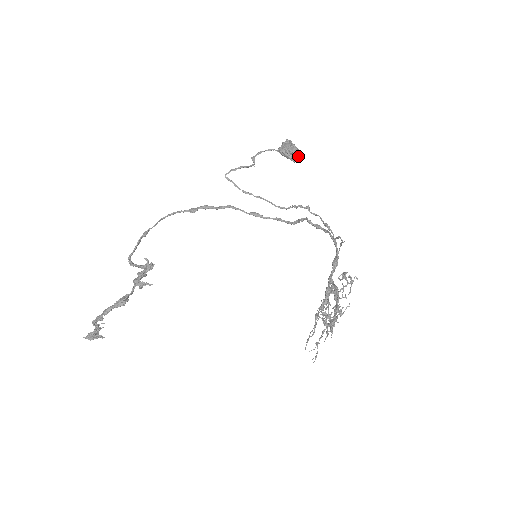
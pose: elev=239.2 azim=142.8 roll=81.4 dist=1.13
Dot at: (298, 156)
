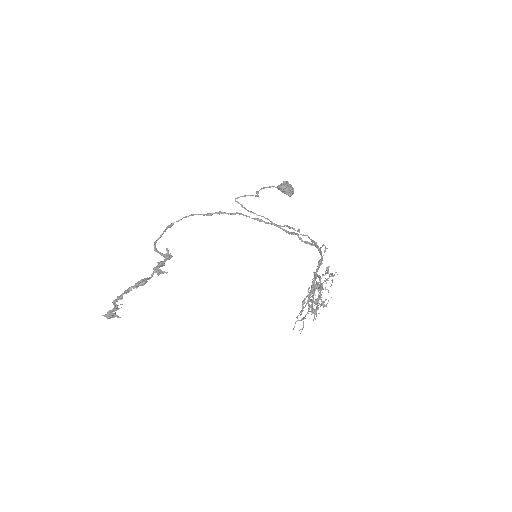
Dot at: (293, 192)
